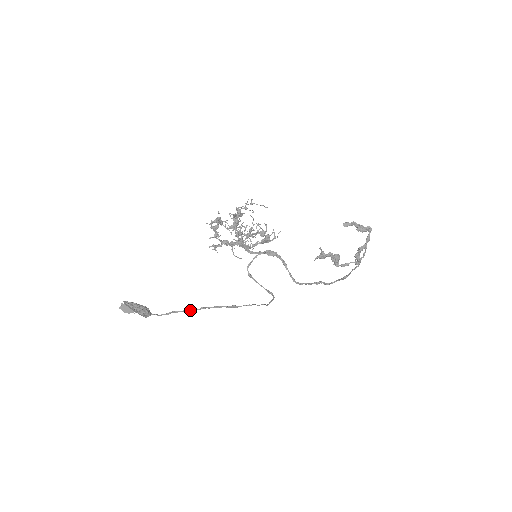
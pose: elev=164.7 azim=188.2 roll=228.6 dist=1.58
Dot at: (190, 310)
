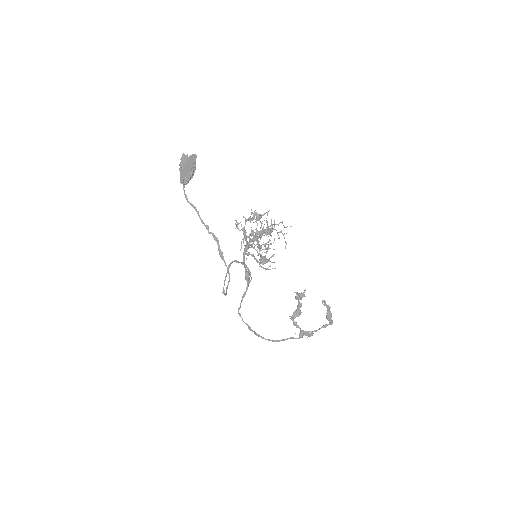
Dot at: occluded
